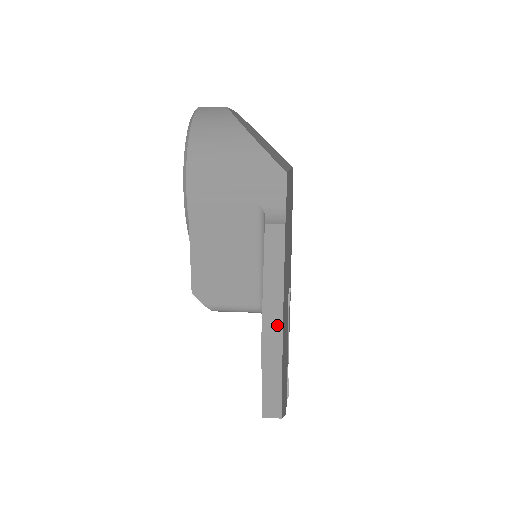
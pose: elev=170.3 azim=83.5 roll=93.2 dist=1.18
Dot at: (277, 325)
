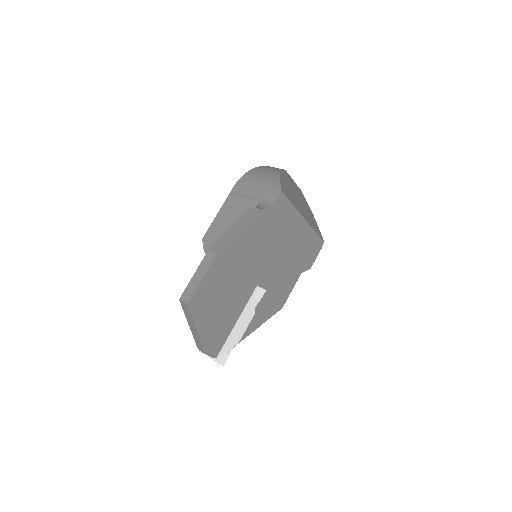
Dot at: (219, 248)
